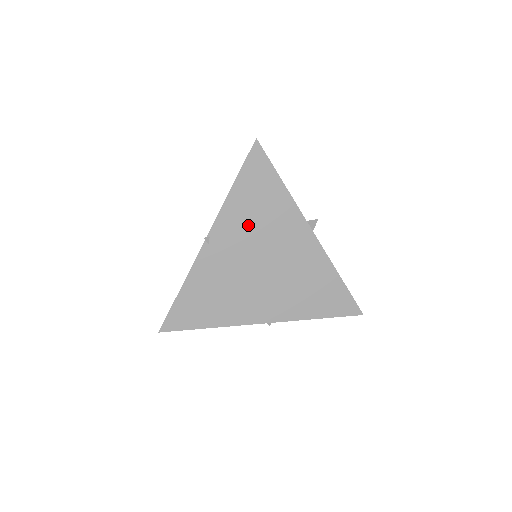
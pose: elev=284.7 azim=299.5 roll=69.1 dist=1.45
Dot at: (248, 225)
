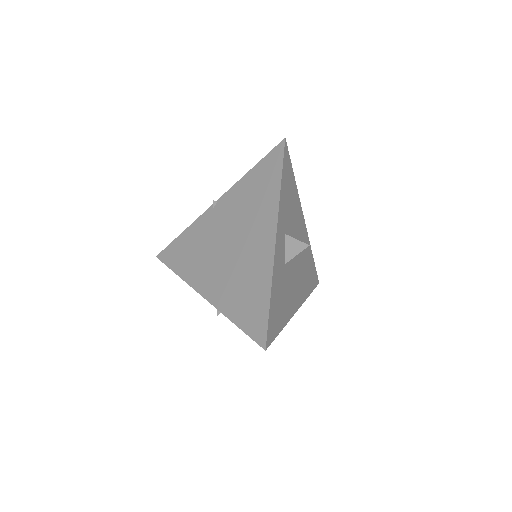
Dot at: (241, 205)
